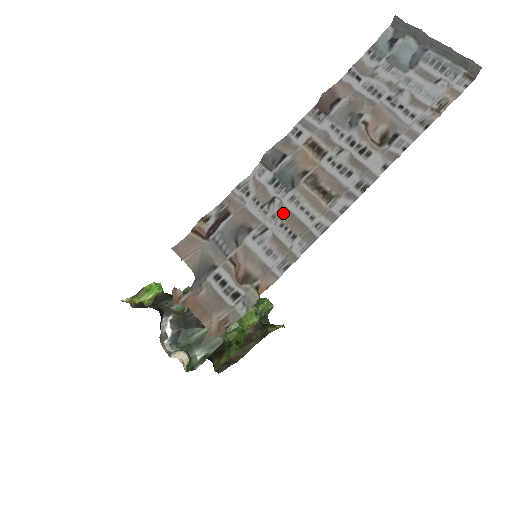
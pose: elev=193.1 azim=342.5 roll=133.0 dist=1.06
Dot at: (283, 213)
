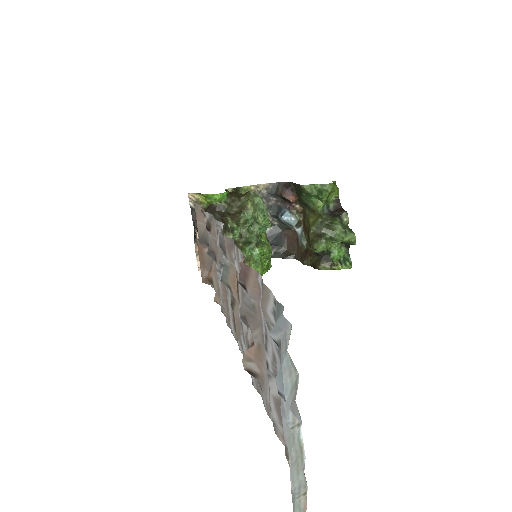
Dot at: (224, 285)
